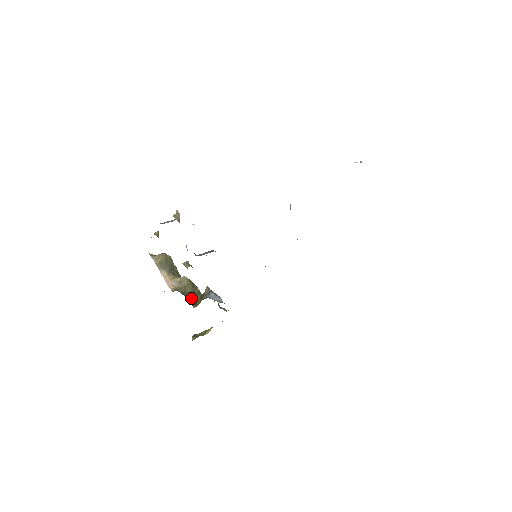
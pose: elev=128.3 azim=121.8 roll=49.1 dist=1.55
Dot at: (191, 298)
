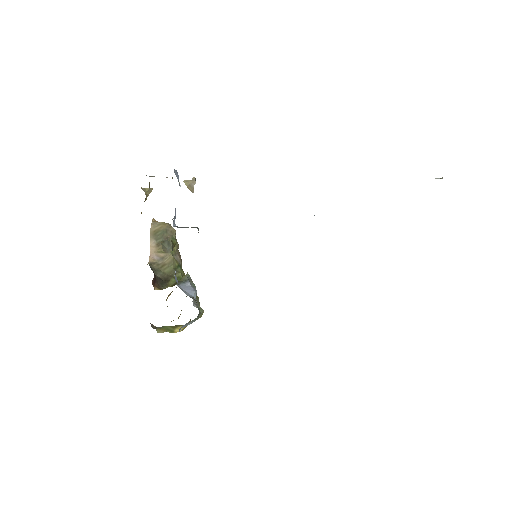
Dot at: (163, 279)
